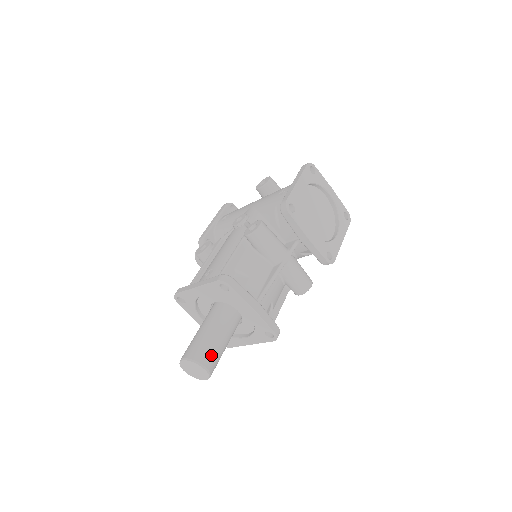
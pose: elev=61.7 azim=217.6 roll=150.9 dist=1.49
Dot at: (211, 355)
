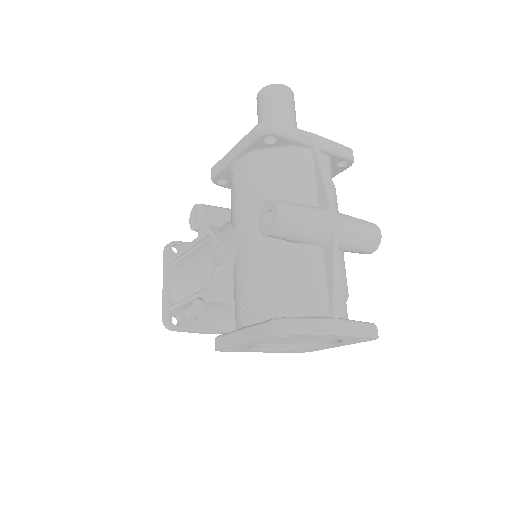
Dot at: occluded
